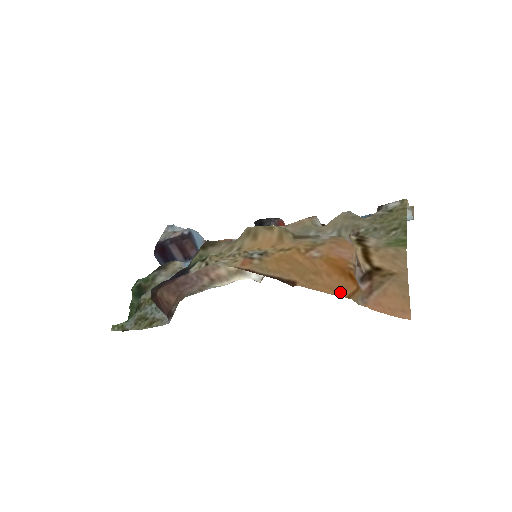
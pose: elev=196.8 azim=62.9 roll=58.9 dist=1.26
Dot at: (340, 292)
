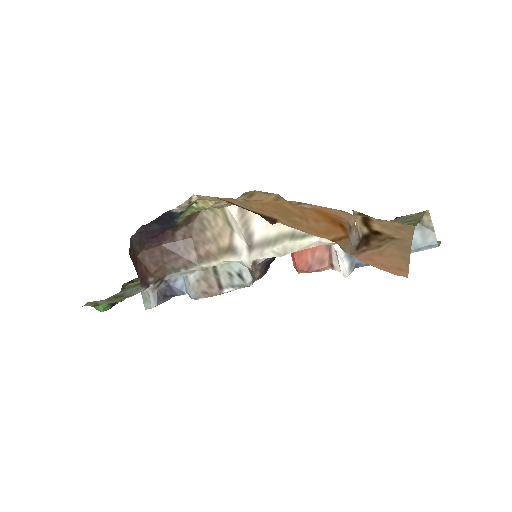
Dot at: (325, 235)
